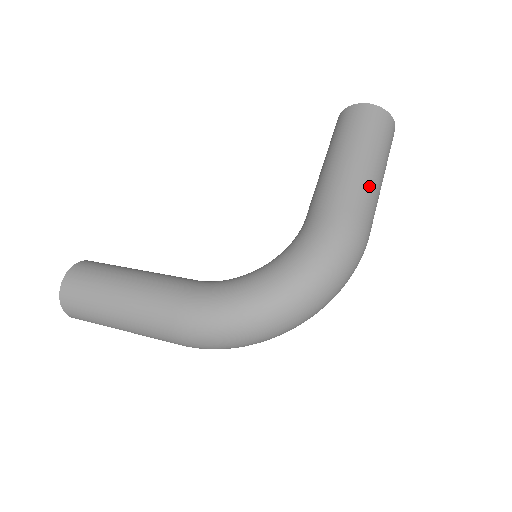
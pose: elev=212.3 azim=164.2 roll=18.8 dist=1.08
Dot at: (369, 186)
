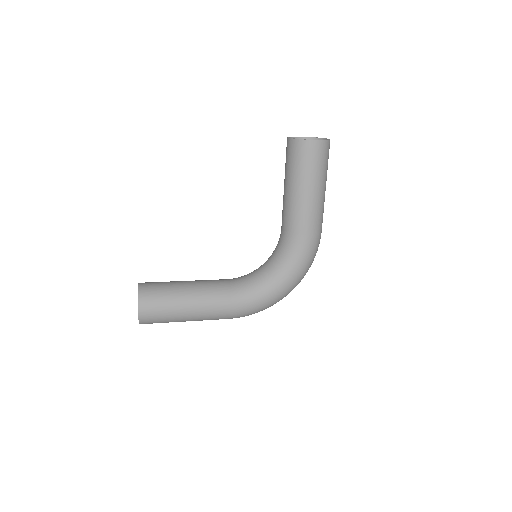
Dot at: (323, 207)
